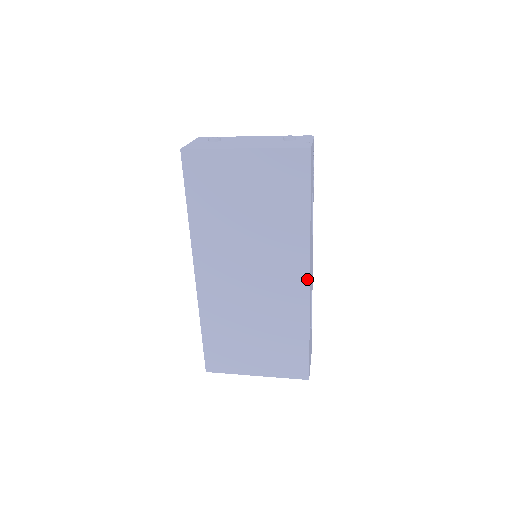
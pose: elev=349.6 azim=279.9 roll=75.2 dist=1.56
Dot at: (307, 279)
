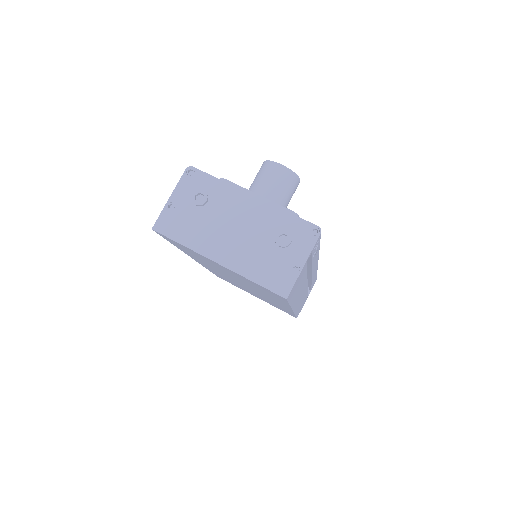
Dot at: (291, 310)
